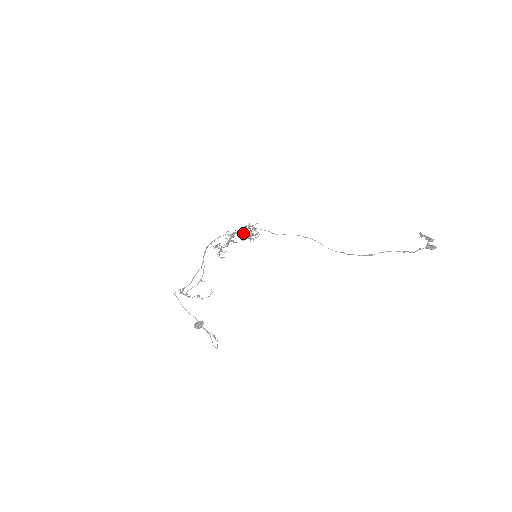
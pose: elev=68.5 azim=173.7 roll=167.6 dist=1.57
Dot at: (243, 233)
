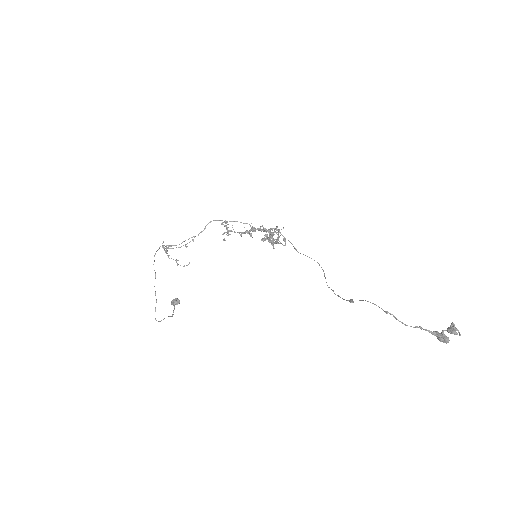
Dot at: occluded
